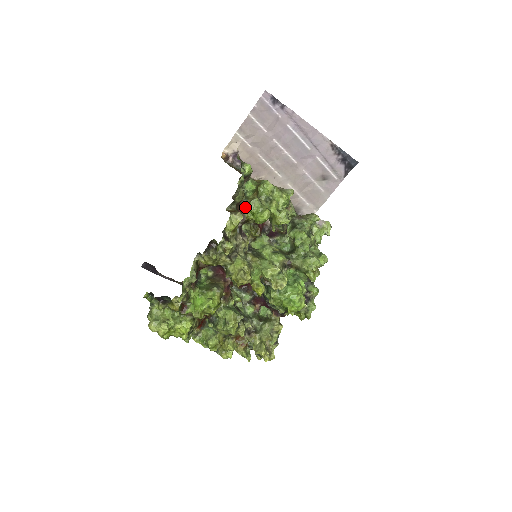
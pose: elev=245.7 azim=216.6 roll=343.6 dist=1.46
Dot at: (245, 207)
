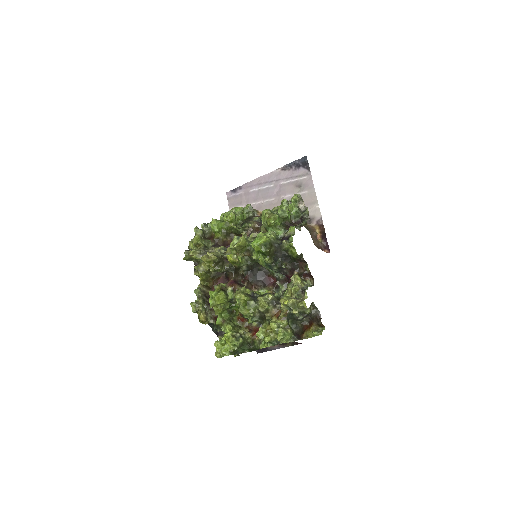
Dot at: occluded
